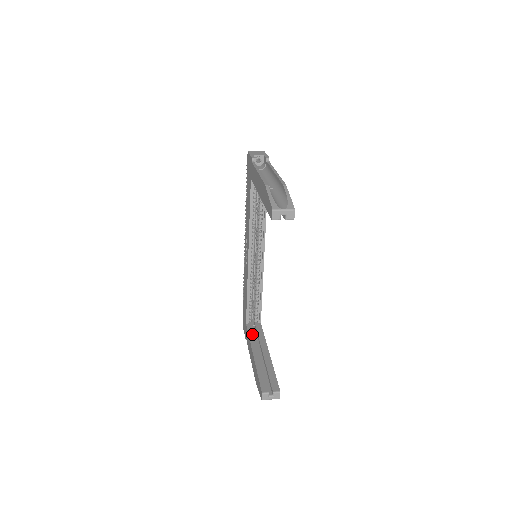
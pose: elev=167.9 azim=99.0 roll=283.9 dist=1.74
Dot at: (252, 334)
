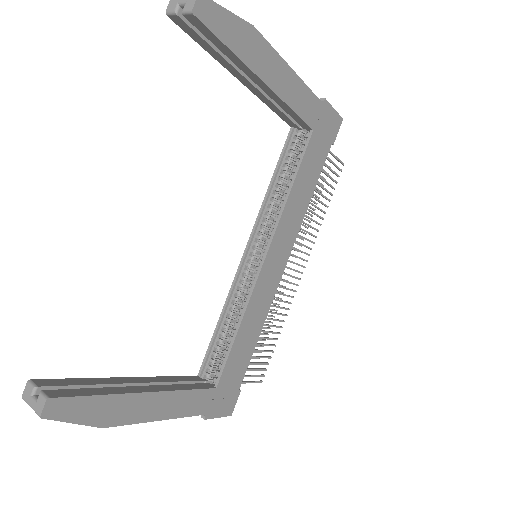
Dot at: (179, 378)
